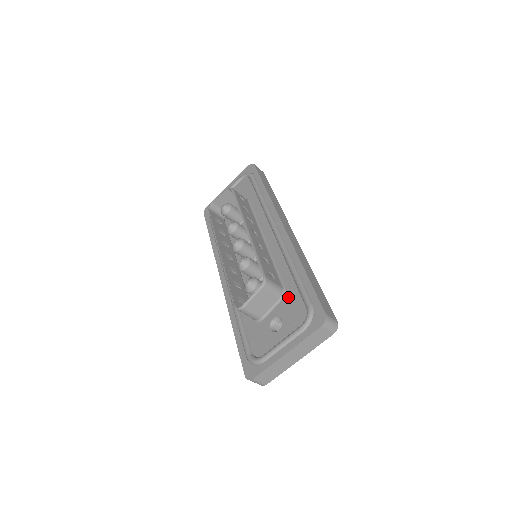
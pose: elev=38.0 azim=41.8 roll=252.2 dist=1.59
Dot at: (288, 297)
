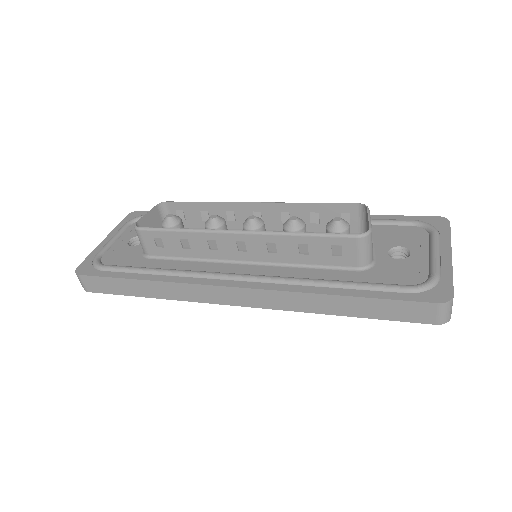
Dot at: (377, 233)
